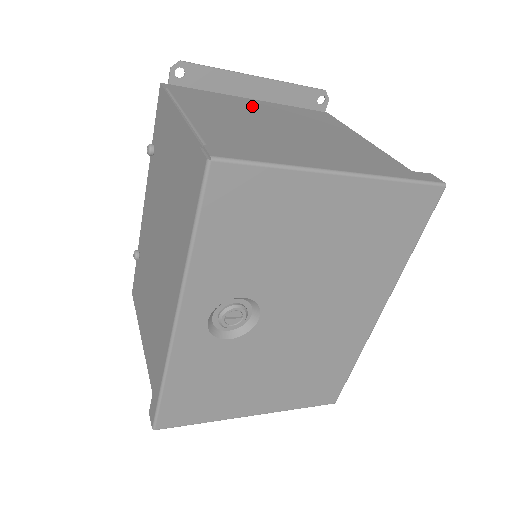
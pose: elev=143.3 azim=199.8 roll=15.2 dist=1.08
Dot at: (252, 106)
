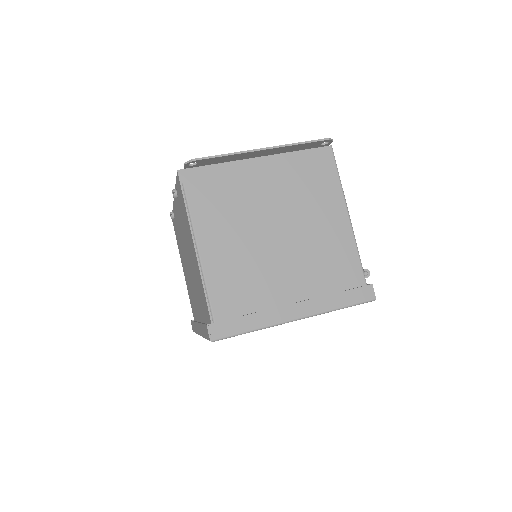
Dot at: (255, 183)
